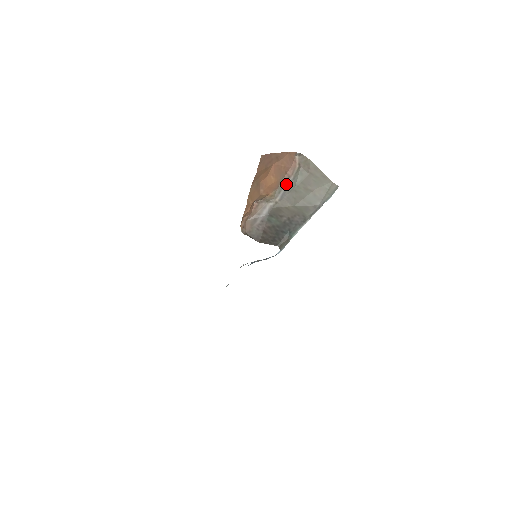
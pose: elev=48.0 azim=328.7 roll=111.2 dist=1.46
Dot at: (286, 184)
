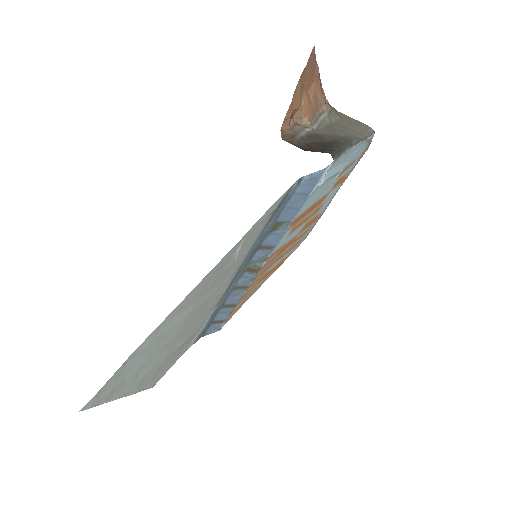
Dot at: (321, 117)
